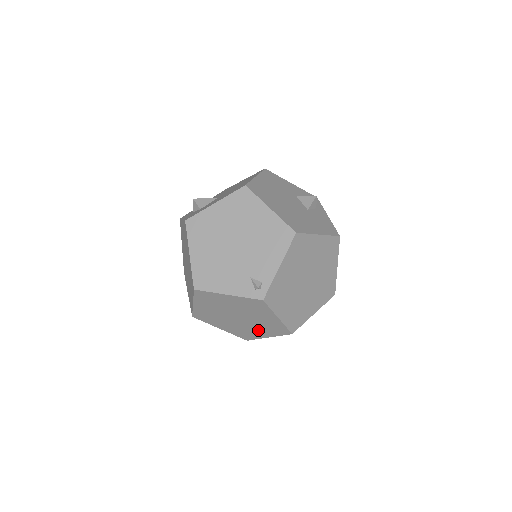
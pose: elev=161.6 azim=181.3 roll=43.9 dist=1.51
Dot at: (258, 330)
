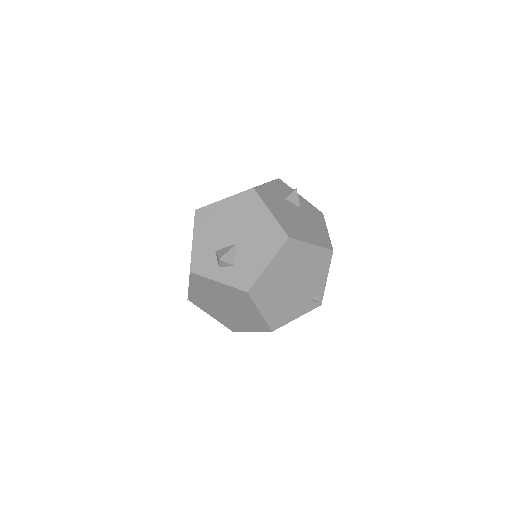
Dot at: occluded
